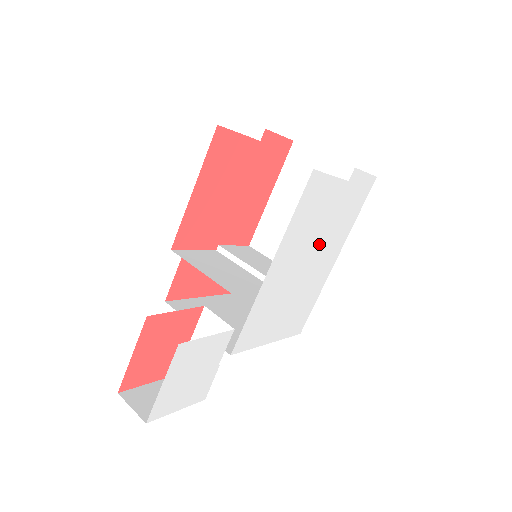
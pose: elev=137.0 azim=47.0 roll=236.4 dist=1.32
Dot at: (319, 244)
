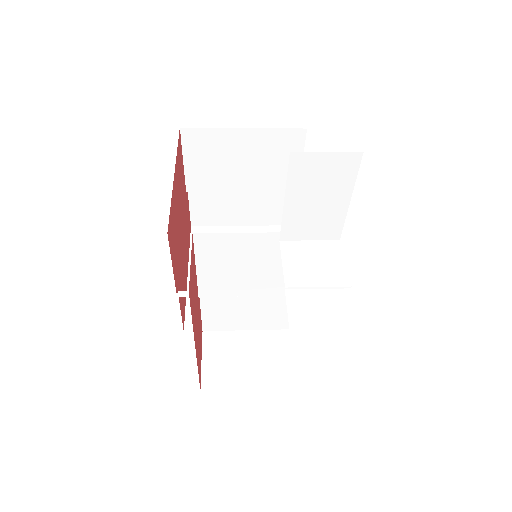
Dot at: occluded
